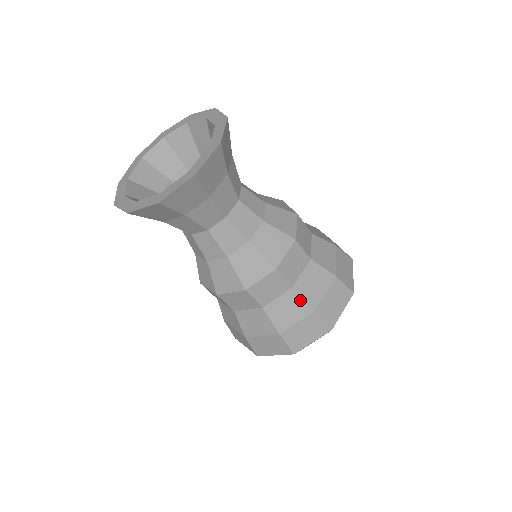
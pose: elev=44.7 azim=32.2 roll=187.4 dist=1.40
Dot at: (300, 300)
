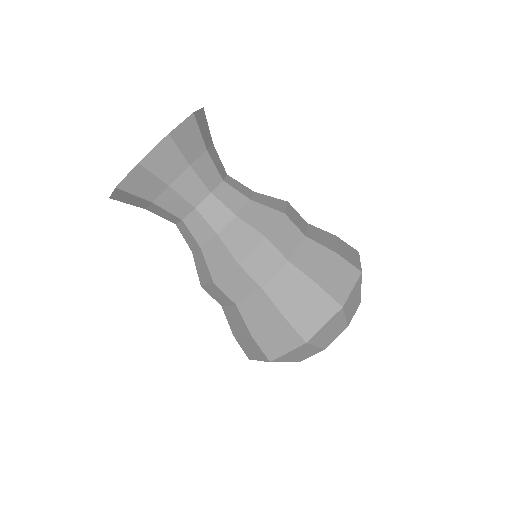
Dot at: (319, 246)
